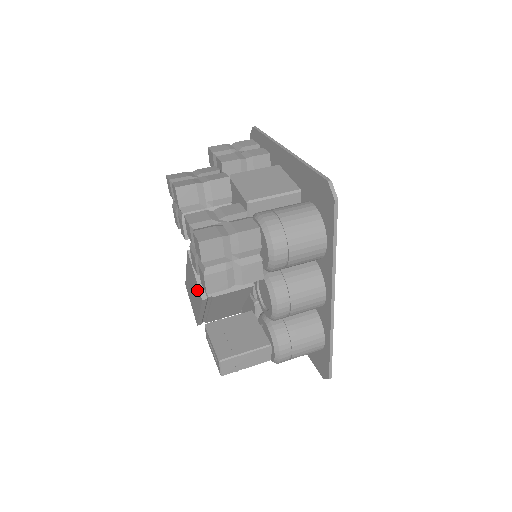
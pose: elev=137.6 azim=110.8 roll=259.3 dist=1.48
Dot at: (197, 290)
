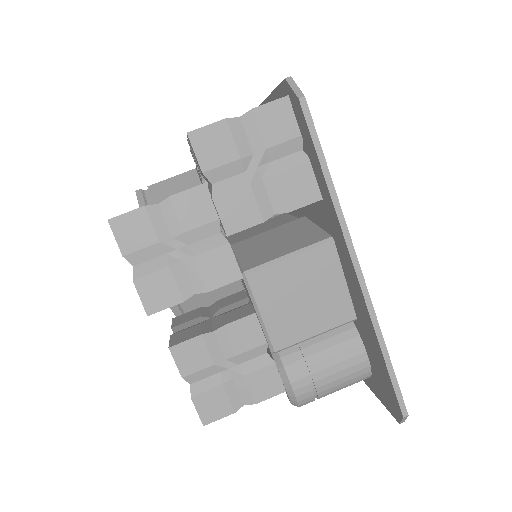
Dot at: occluded
